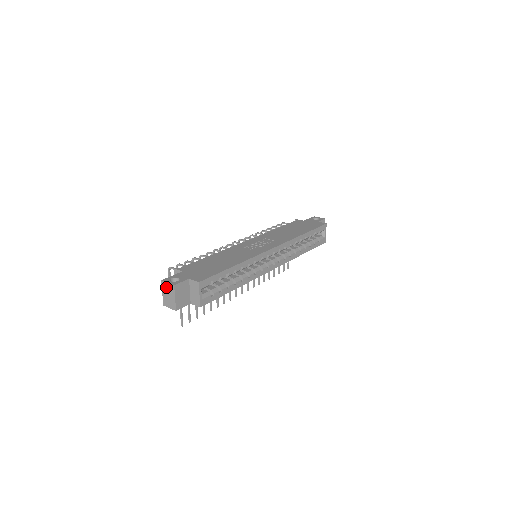
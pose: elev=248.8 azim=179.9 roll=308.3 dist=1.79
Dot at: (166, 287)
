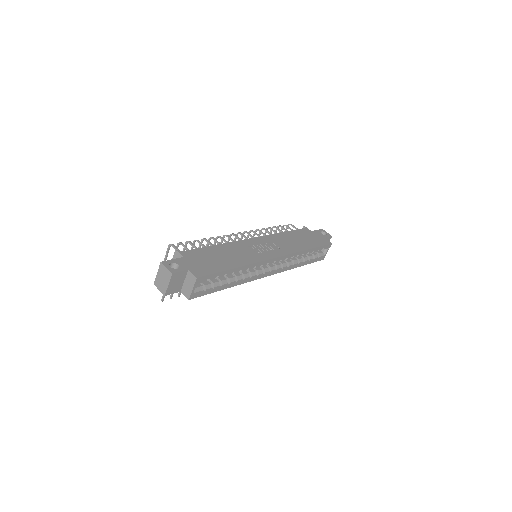
Dot at: (163, 270)
